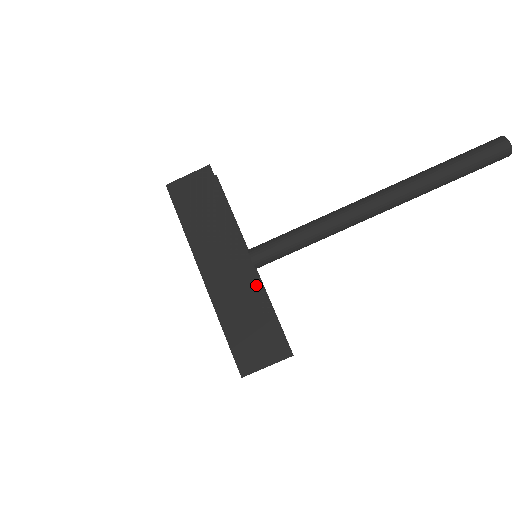
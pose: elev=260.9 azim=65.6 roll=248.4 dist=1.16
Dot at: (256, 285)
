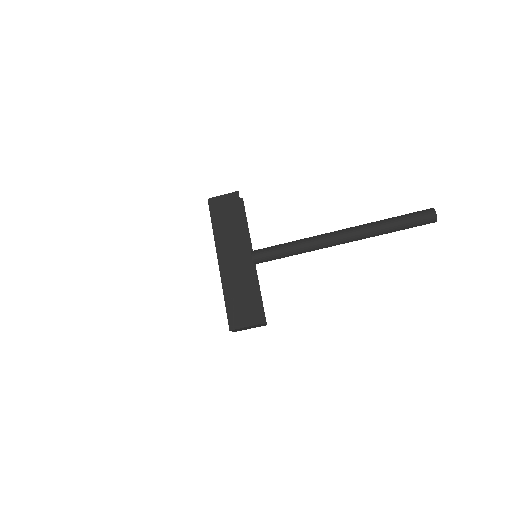
Dot at: (251, 274)
